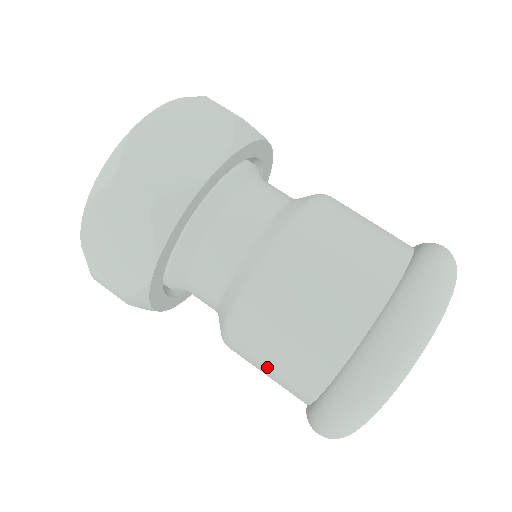
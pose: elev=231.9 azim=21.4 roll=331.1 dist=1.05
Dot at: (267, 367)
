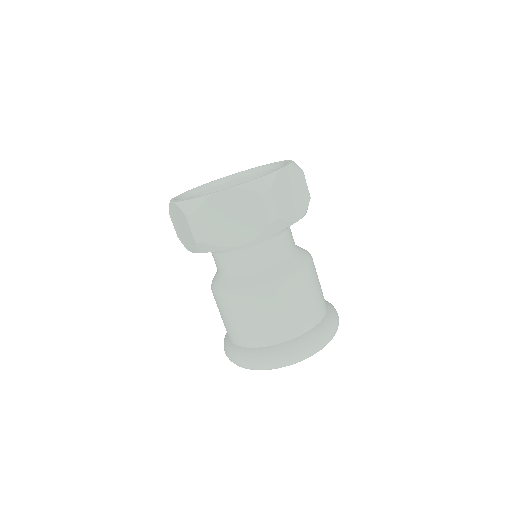
Dot at: (246, 320)
